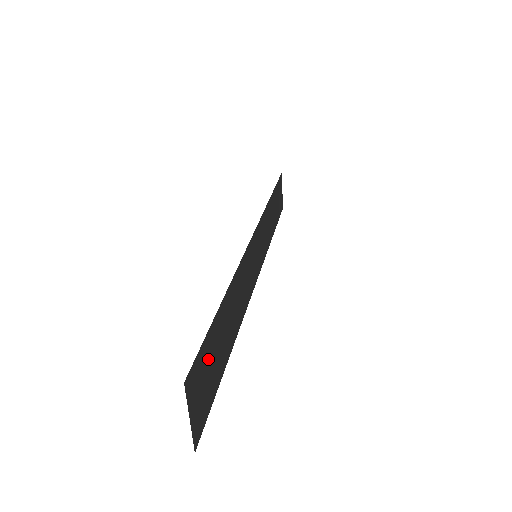
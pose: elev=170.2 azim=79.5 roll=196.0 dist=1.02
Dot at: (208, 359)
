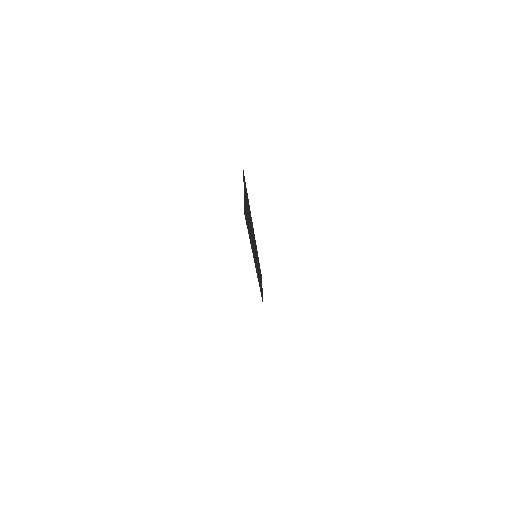
Dot at: (246, 201)
